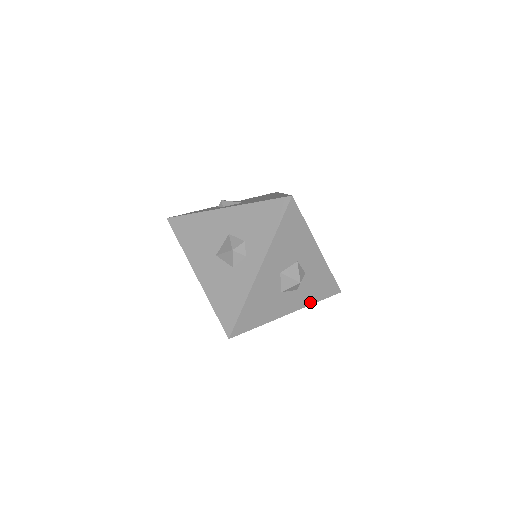
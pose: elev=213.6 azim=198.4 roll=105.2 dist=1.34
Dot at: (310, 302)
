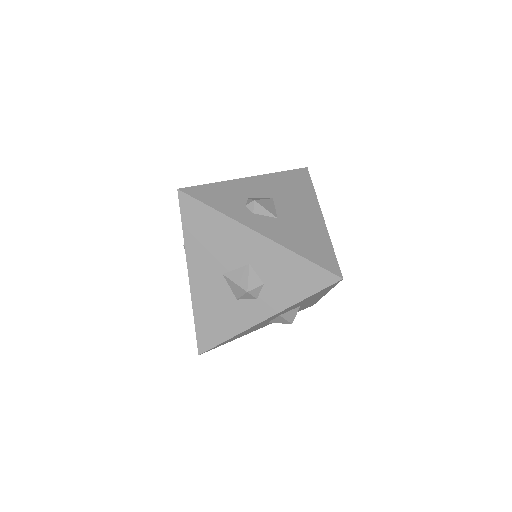
Dot at: occluded
